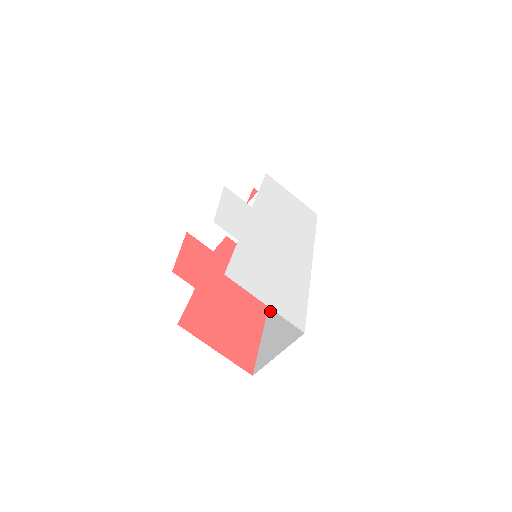
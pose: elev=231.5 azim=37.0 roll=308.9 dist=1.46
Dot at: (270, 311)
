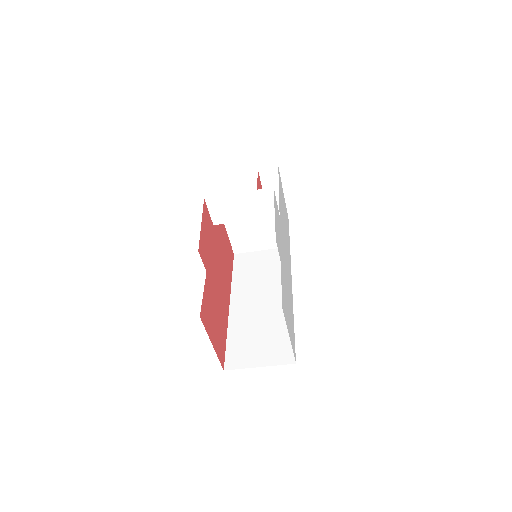
Dot at: (235, 302)
